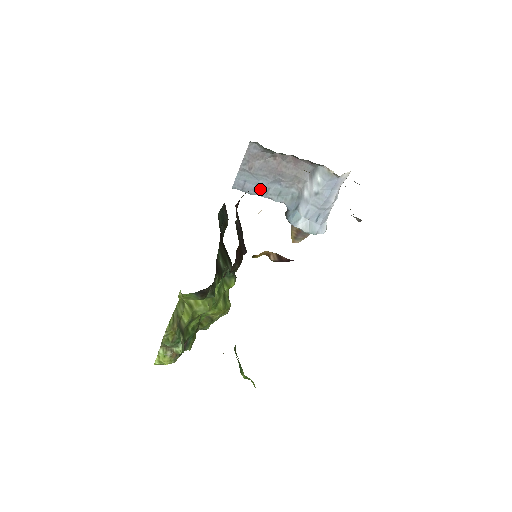
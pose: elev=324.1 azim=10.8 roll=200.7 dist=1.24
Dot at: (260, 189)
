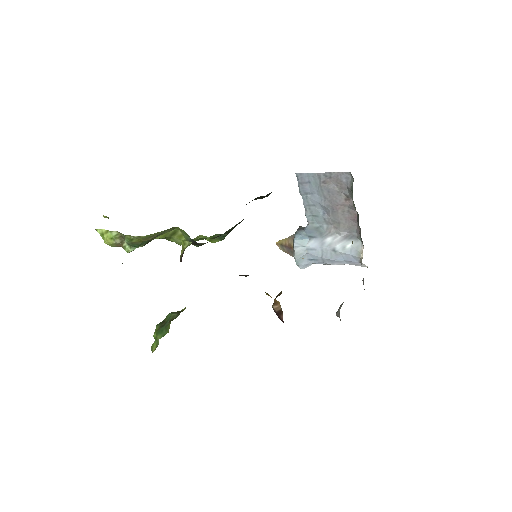
Dot at: (309, 198)
